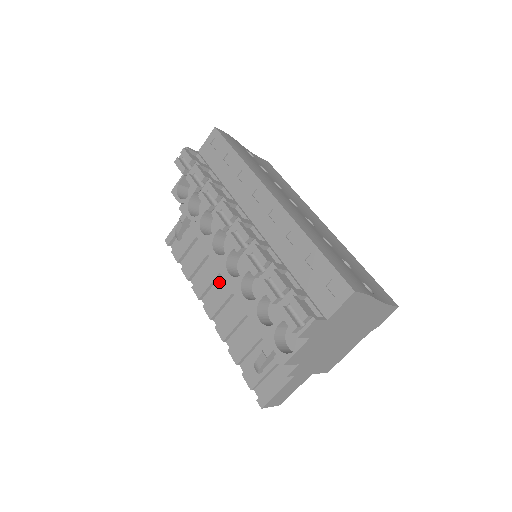
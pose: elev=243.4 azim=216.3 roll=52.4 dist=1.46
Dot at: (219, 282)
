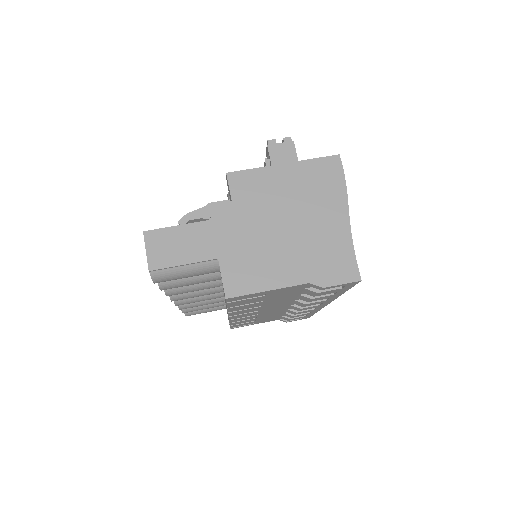
Dot at: occluded
